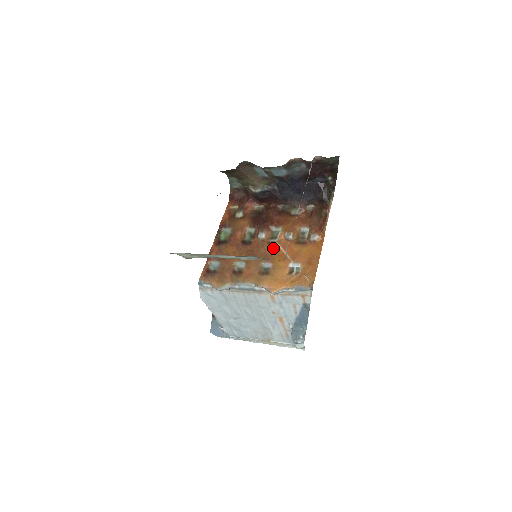
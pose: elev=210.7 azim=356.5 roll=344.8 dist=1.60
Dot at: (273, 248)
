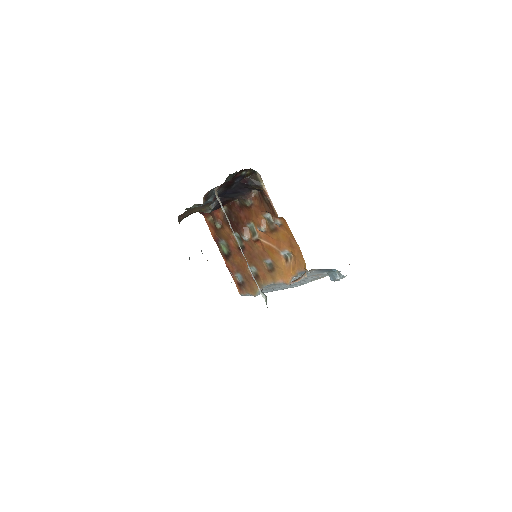
Dot at: (260, 244)
